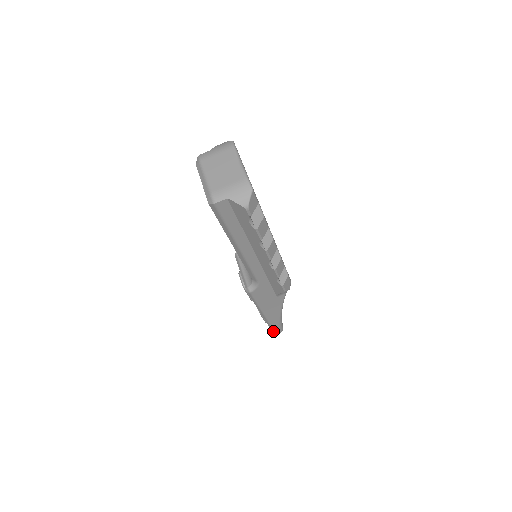
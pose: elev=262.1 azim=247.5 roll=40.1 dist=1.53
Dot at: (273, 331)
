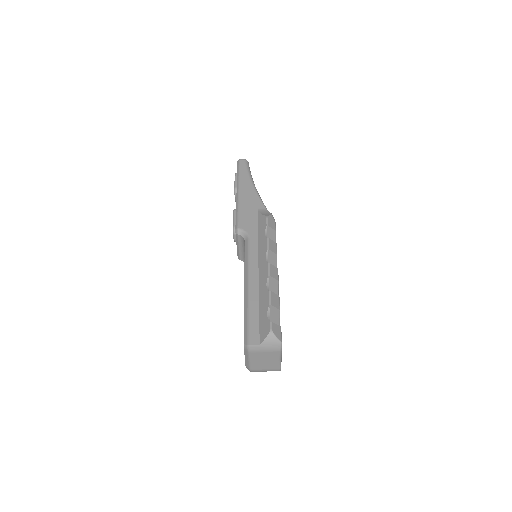
Dot at: occluded
